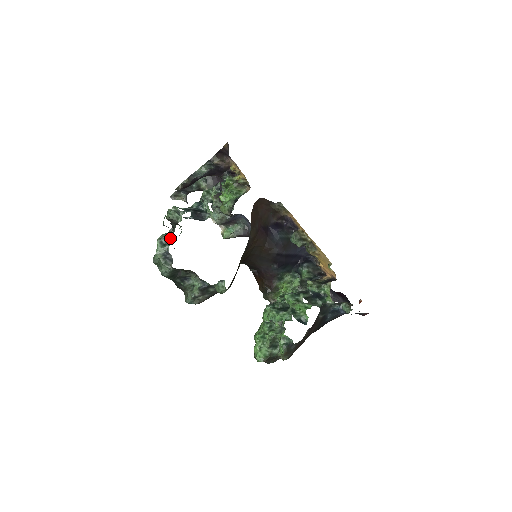
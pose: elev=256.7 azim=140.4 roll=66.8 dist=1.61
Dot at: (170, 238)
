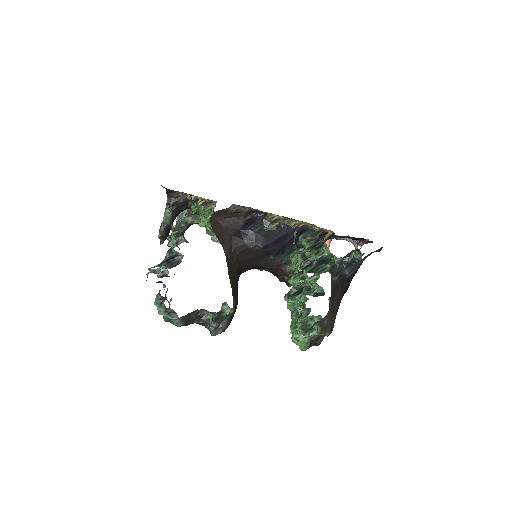
Dot at: (161, 296)
